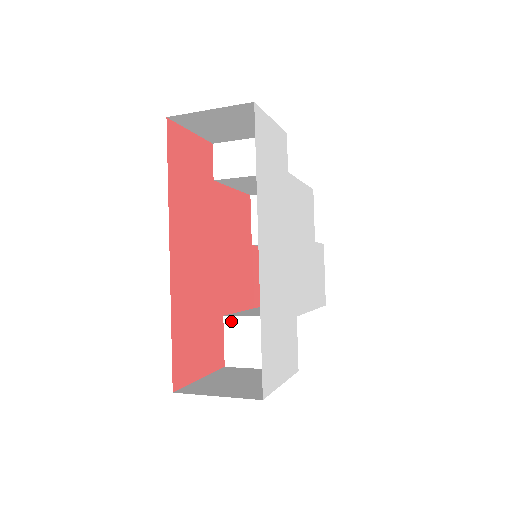
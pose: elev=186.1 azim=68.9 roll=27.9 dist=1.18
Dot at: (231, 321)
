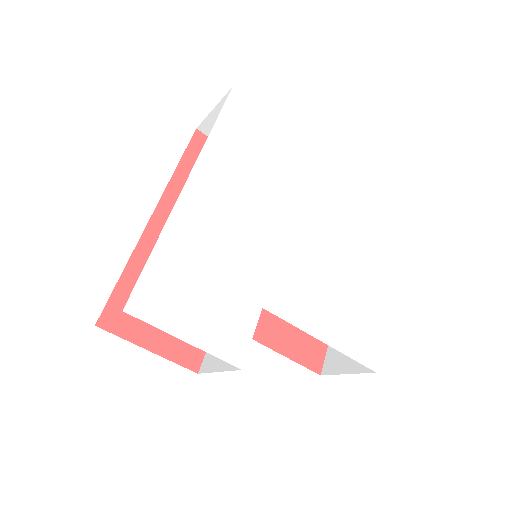
Dot at: occluded
